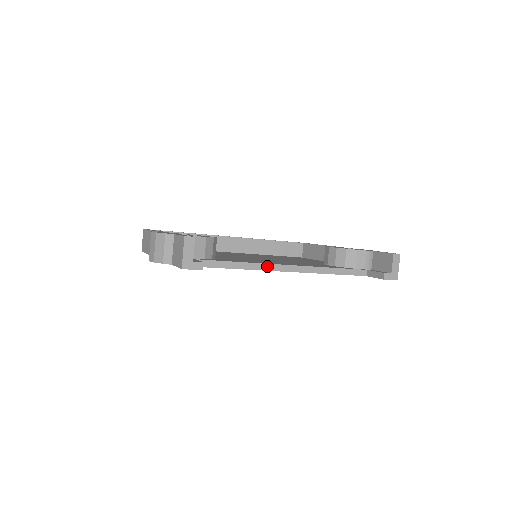
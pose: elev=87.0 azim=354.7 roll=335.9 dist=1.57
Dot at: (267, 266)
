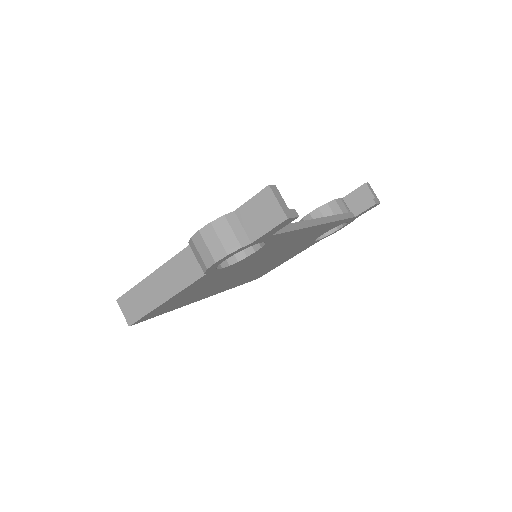
Dot at: (308, 222)
